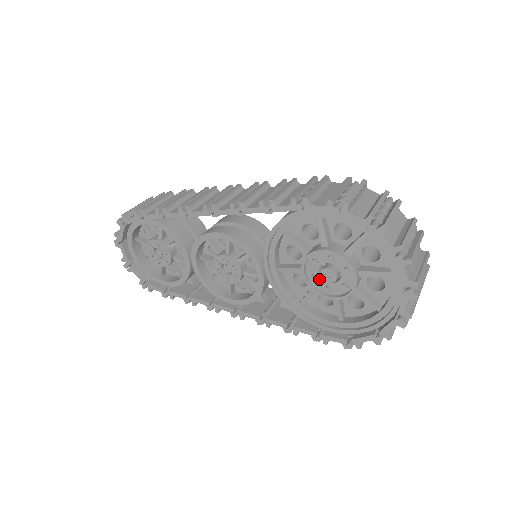
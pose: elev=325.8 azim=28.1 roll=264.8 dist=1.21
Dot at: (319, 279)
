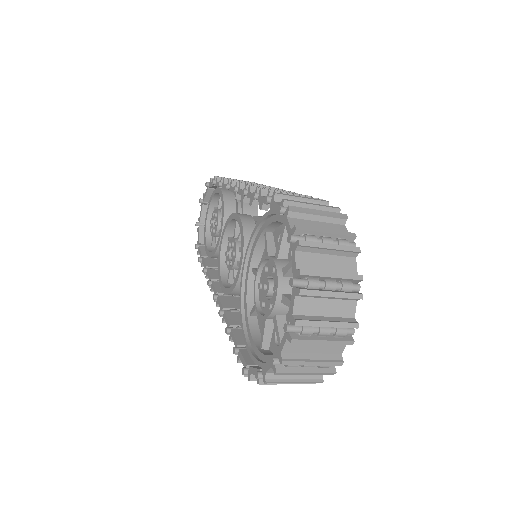
Dot at: occluded
